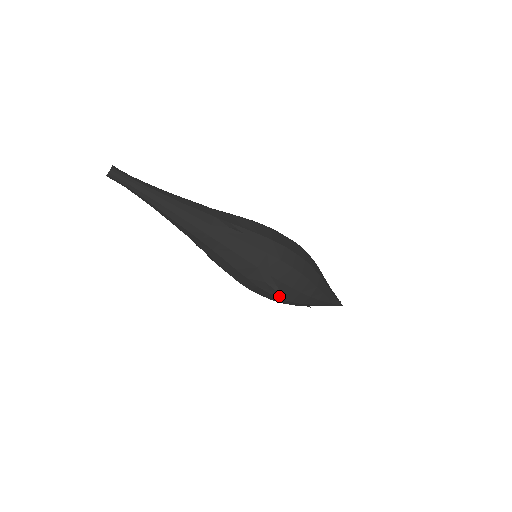
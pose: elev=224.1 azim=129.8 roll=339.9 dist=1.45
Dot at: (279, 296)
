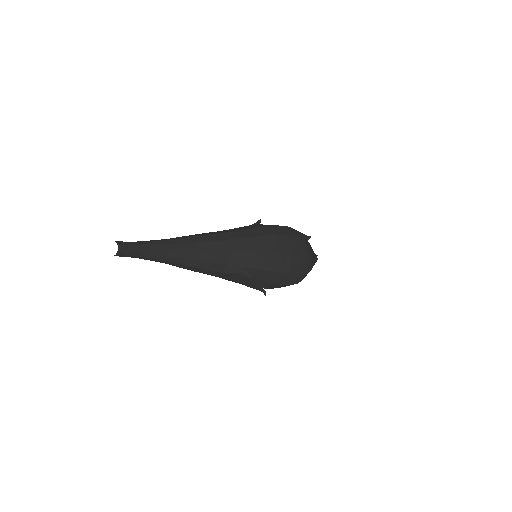
Dot at: occluded
